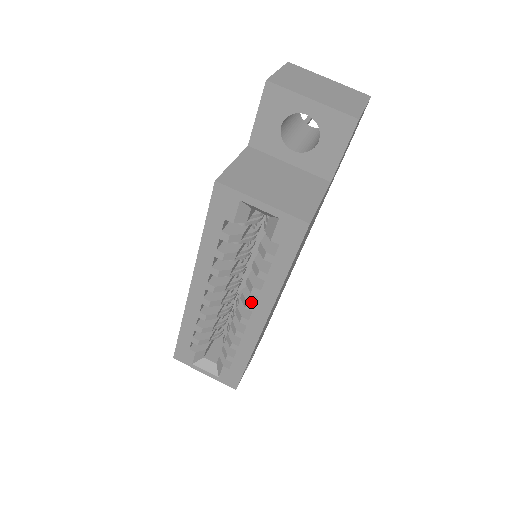
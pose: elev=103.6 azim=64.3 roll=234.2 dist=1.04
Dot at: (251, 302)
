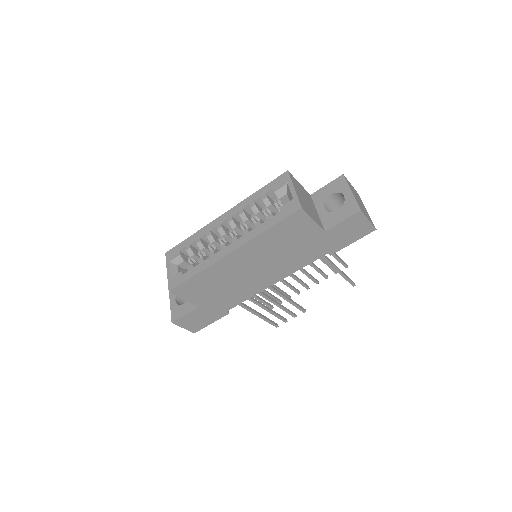
Dot at: (238, 238)
